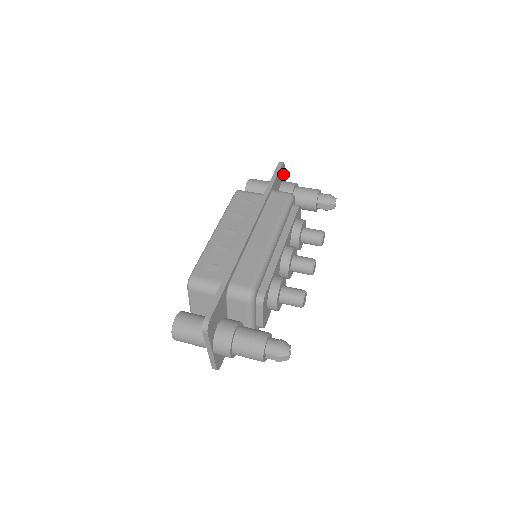
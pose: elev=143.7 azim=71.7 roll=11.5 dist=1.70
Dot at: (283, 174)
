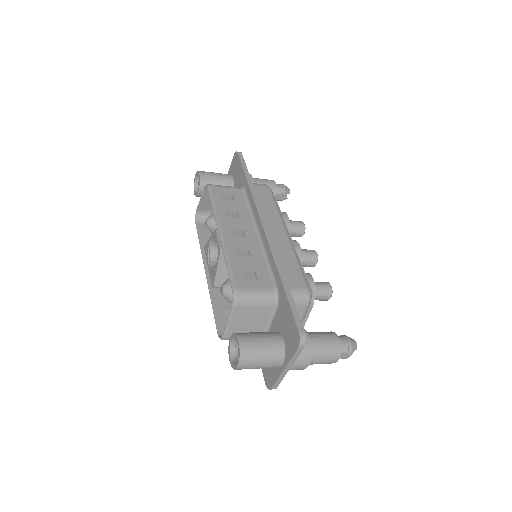
Dot at: occluded
